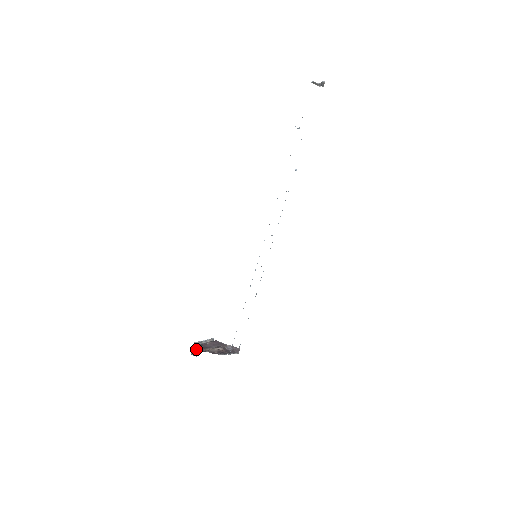
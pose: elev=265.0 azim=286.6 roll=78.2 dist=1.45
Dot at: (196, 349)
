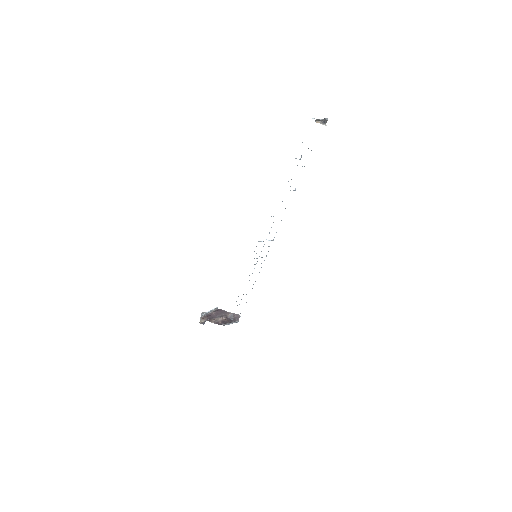
Dot at: occluded
